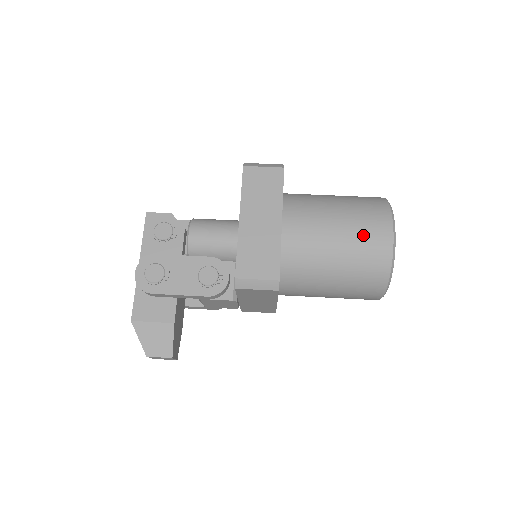
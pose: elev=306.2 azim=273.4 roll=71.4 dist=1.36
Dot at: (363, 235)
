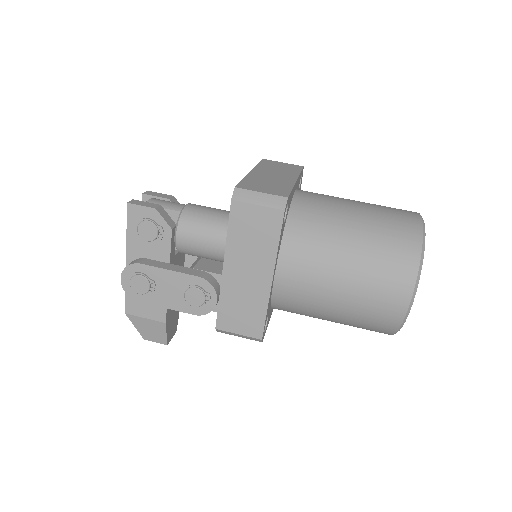
Dot at: (371, 301)
